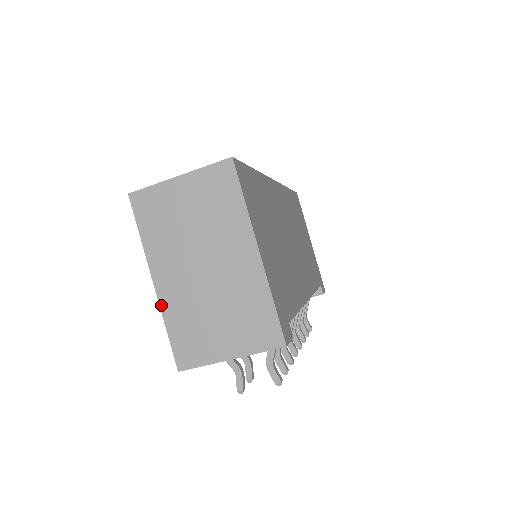
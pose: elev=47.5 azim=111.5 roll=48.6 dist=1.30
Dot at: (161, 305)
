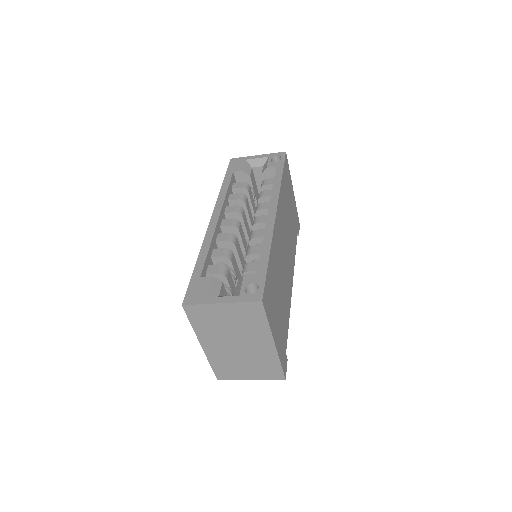
Dot at: (207, 355)
